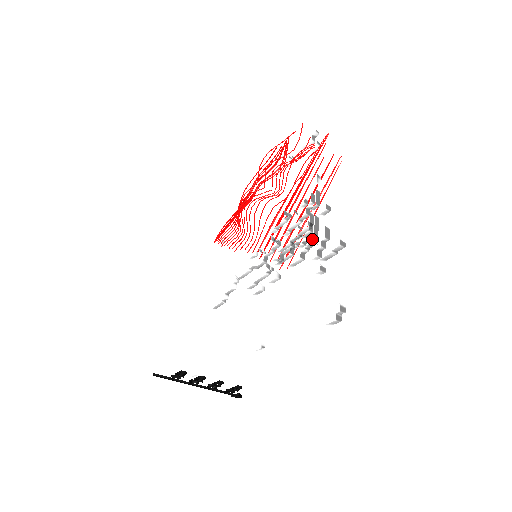
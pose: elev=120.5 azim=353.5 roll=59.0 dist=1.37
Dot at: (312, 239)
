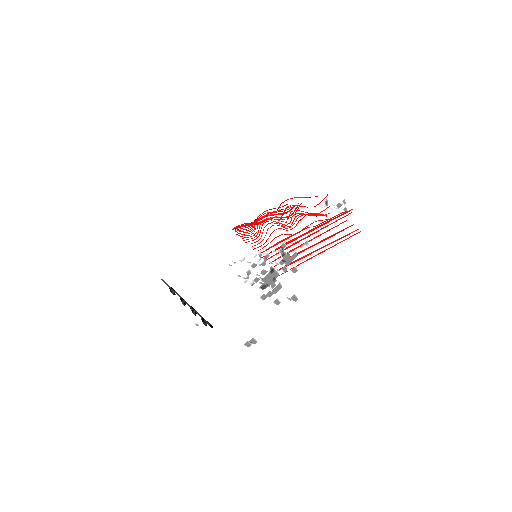
Dot at: (260, 287)
